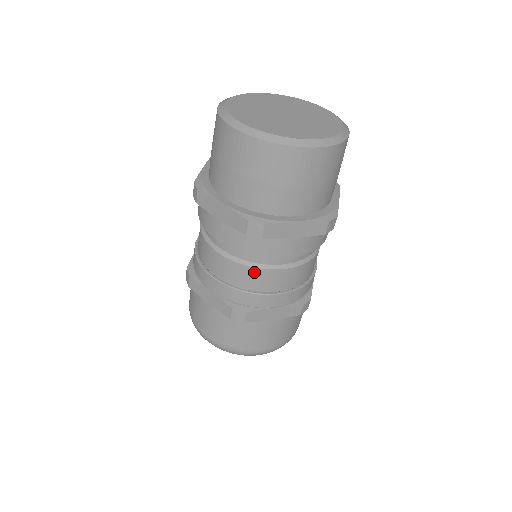
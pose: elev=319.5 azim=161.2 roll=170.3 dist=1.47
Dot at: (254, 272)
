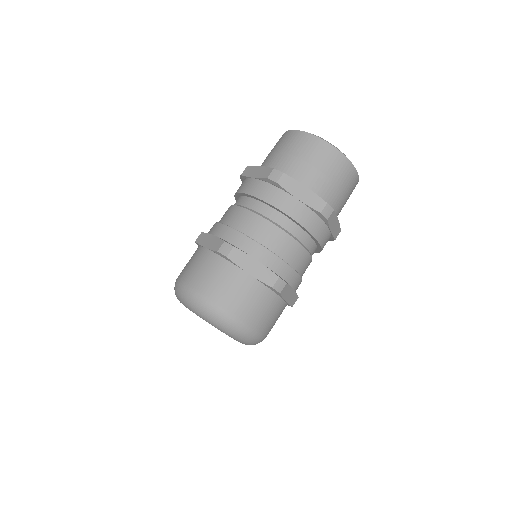
Dot at: (257, 219)
